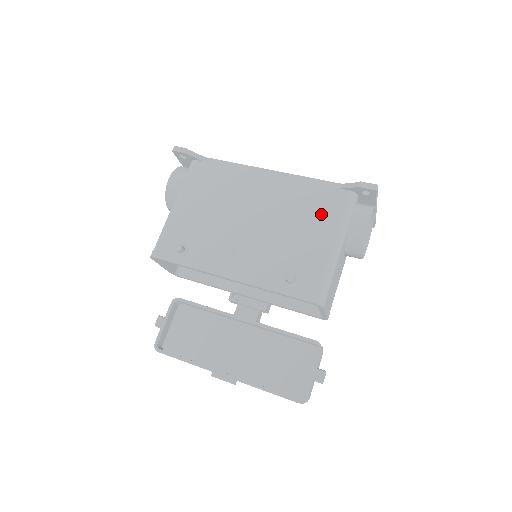
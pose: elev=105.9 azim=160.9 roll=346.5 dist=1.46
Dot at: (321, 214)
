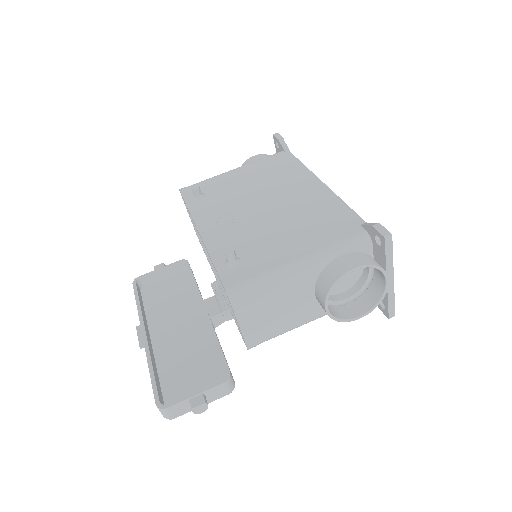
Dot at: (319, 233)
